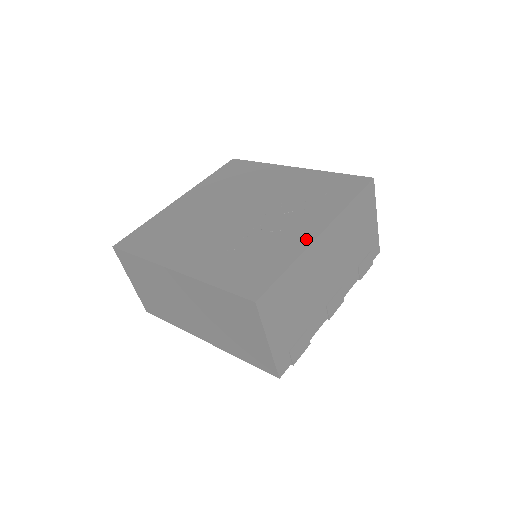
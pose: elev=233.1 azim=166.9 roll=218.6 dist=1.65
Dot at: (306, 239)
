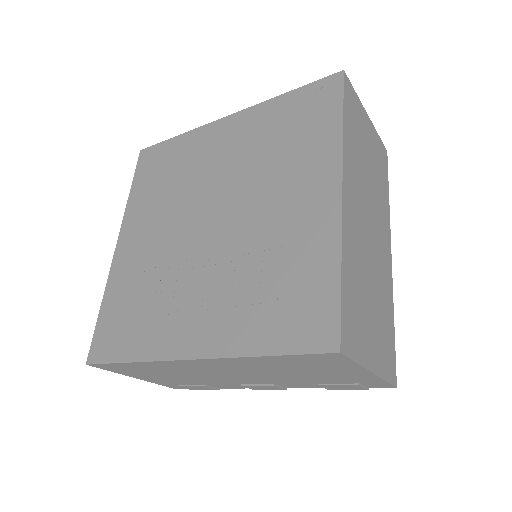
Dot at: (172, 348)
